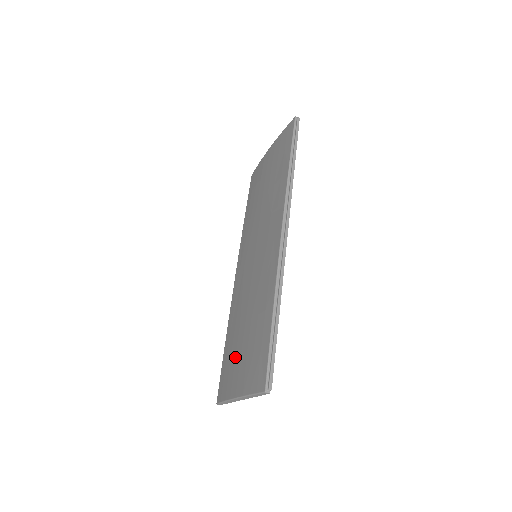
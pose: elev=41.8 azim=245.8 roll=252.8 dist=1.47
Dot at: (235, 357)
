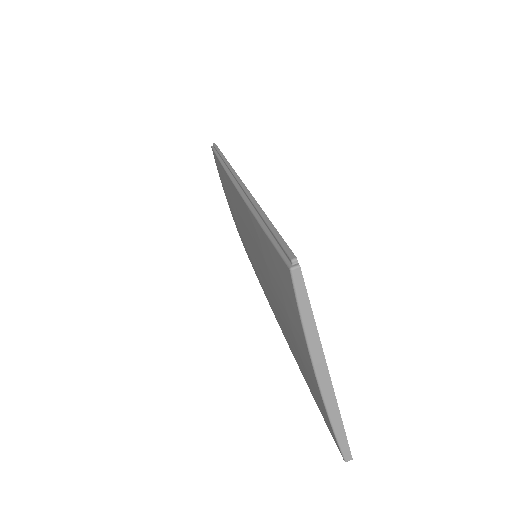
Dot at: (298, 354)
